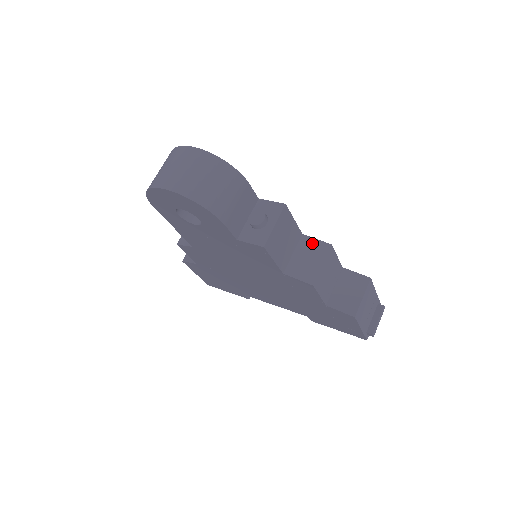
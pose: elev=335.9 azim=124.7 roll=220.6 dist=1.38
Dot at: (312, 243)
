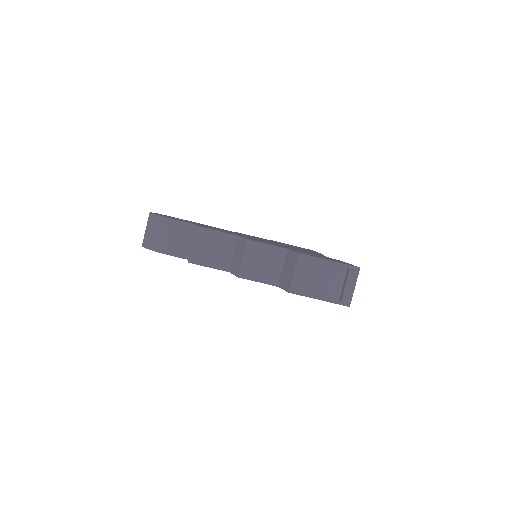
Dot at: (241, 242)
